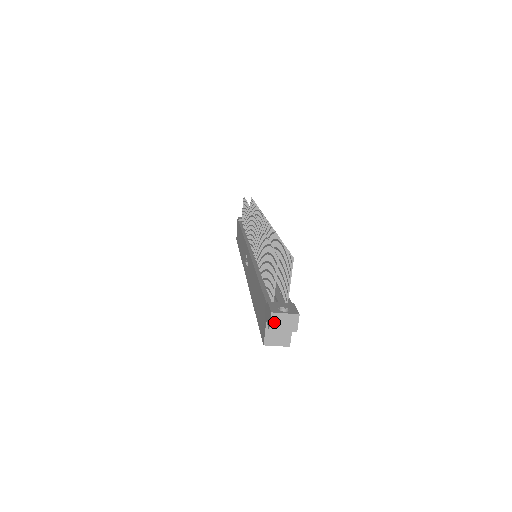
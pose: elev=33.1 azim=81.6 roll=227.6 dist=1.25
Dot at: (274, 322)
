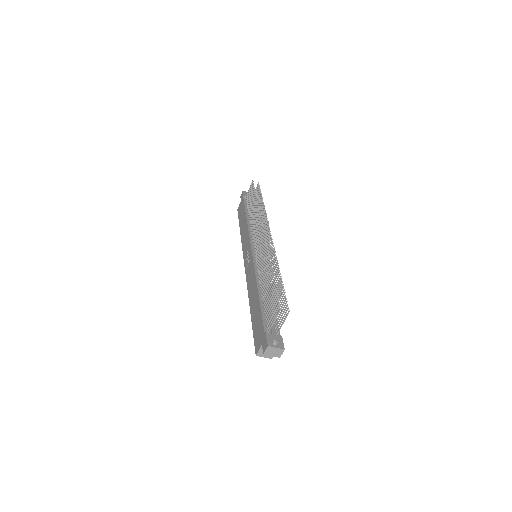
Dot at: (268, 351)
